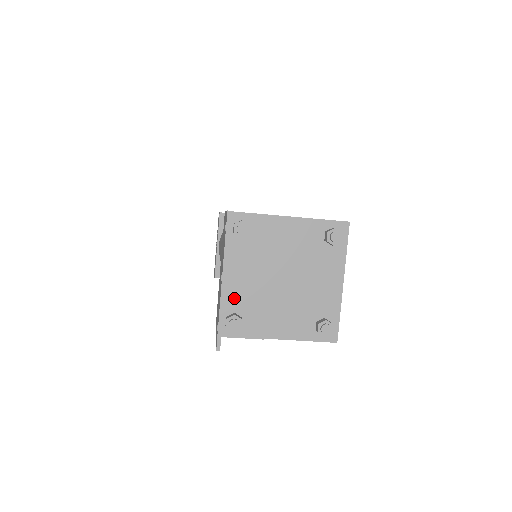
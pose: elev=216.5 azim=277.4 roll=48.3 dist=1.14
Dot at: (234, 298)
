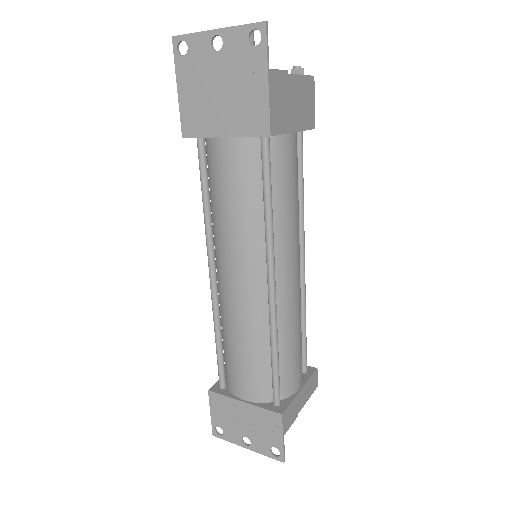
Dot at: occluded
